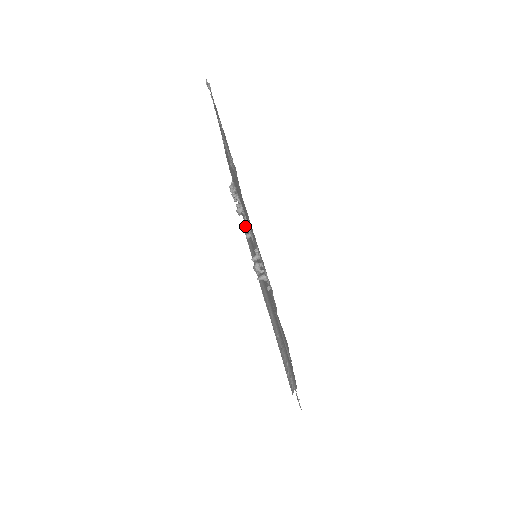
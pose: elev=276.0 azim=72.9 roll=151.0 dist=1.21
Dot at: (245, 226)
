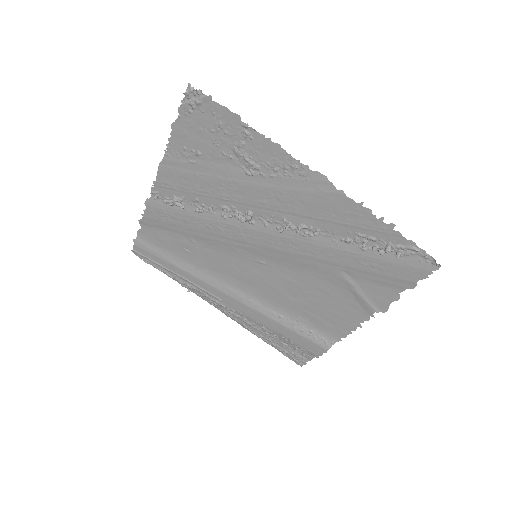
Dot at: (285, 228)
